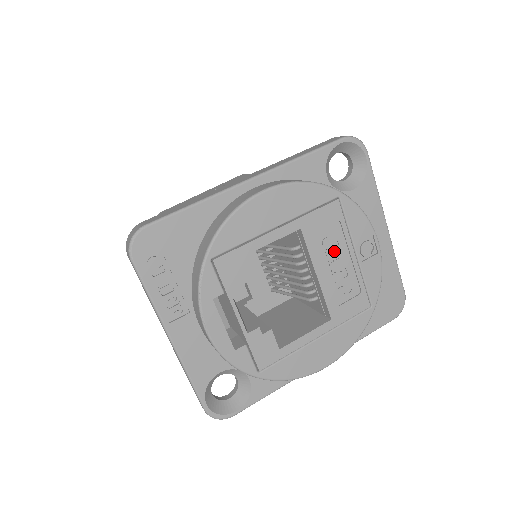
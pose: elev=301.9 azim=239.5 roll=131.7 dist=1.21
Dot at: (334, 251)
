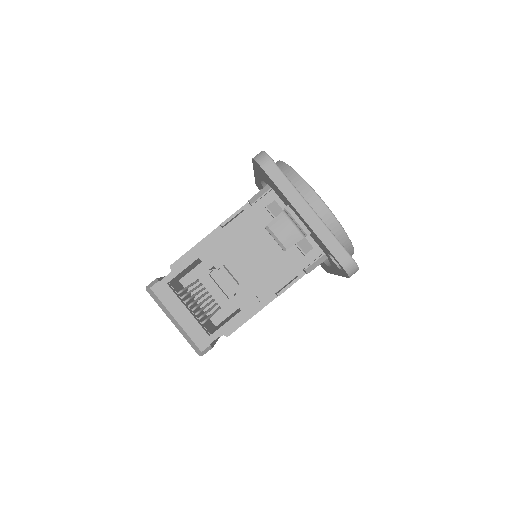
Dot at: occluded
